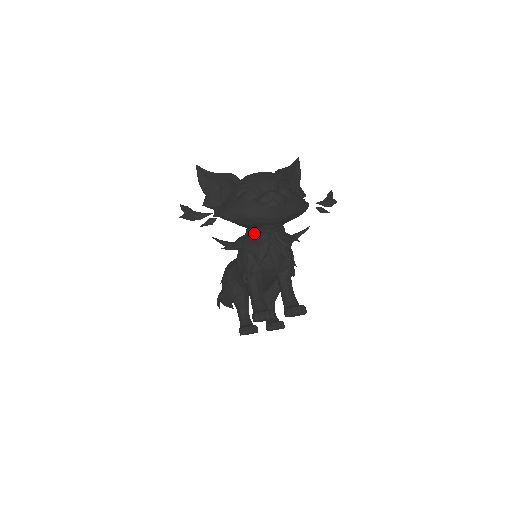
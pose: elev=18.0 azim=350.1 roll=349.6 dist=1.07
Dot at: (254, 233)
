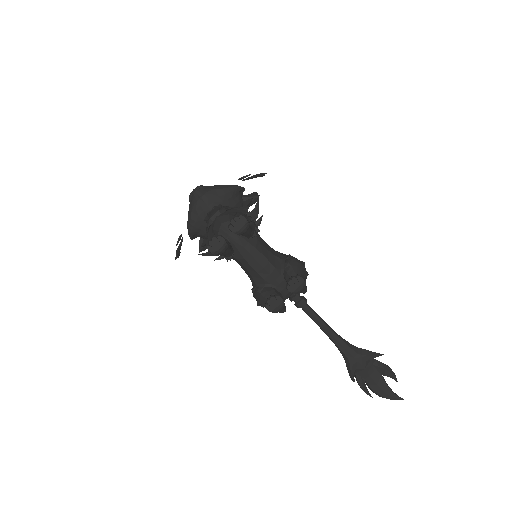
Dot at: occluded
